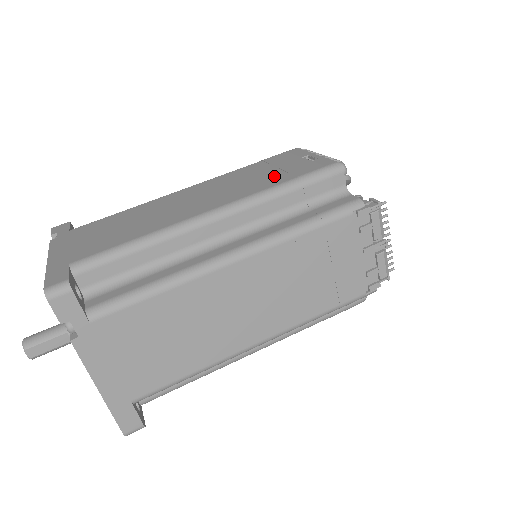
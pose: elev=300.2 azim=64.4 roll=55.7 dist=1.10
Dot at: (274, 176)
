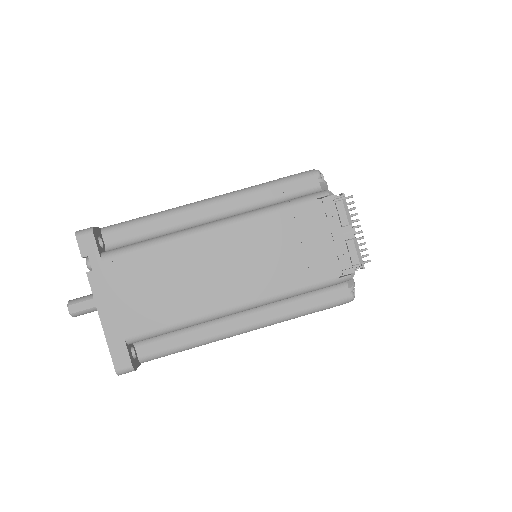
Dot at: occluded
